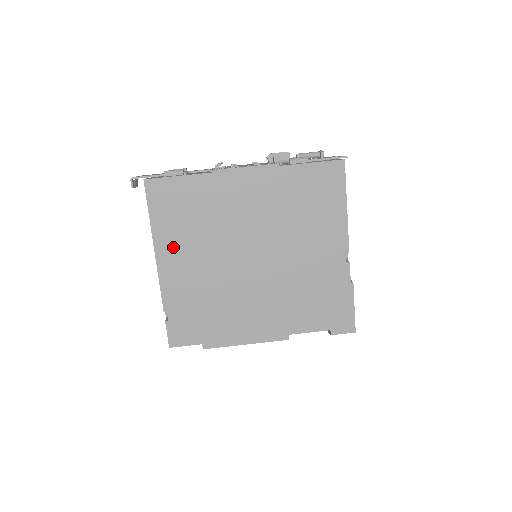
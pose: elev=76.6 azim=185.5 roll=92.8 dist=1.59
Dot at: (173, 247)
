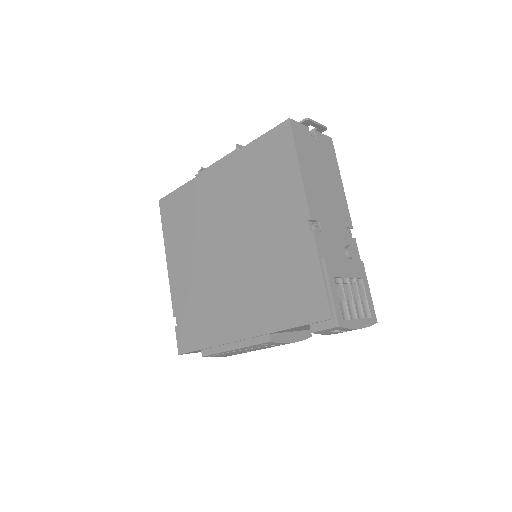
Dot at: (176, 253)
